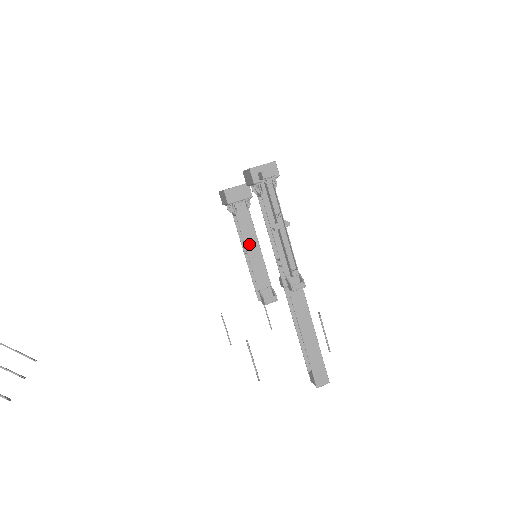
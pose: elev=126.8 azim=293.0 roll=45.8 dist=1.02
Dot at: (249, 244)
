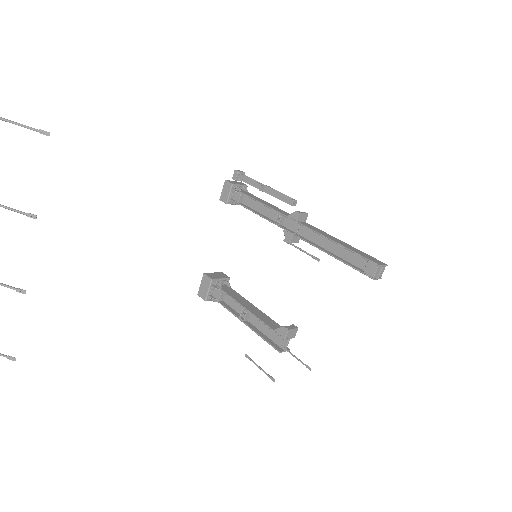
Dot at: (244, 304)
